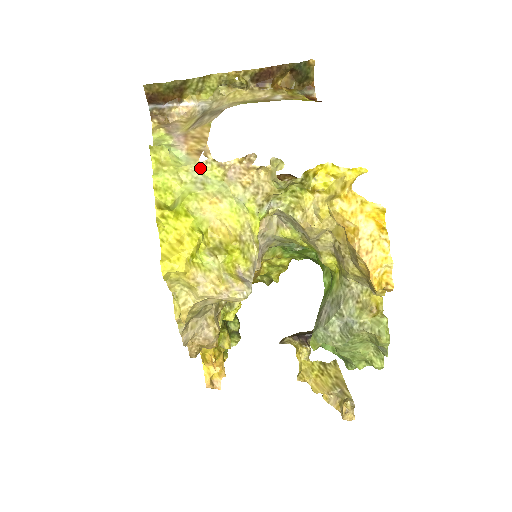
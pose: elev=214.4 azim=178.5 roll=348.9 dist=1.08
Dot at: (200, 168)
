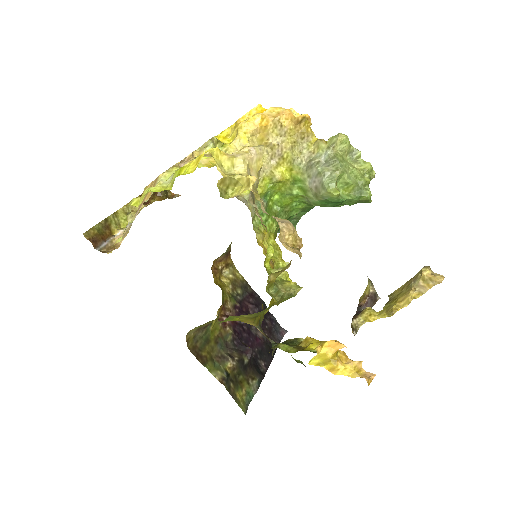
Dot at: (165, 177)
